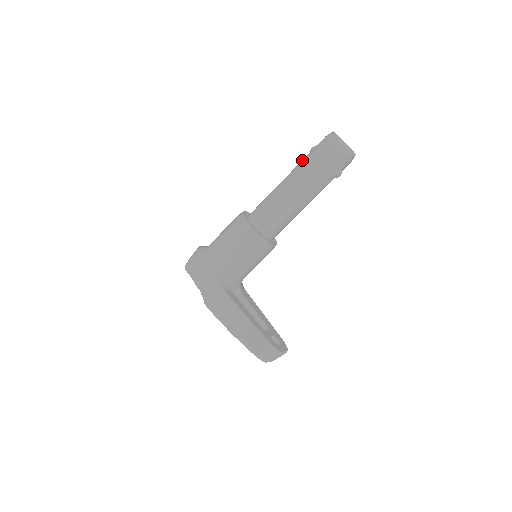
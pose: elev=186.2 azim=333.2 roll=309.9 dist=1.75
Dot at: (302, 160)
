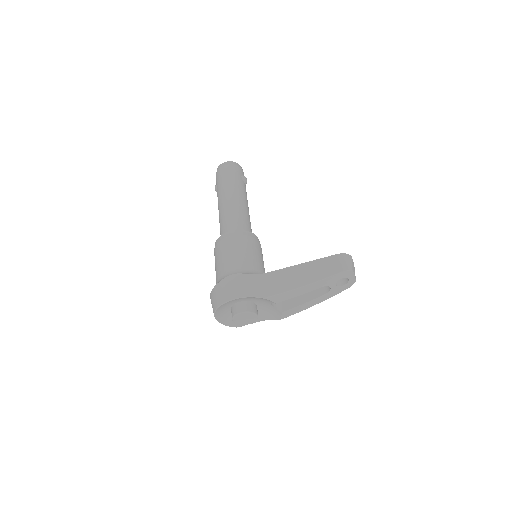
Dot at: (217, 191)
